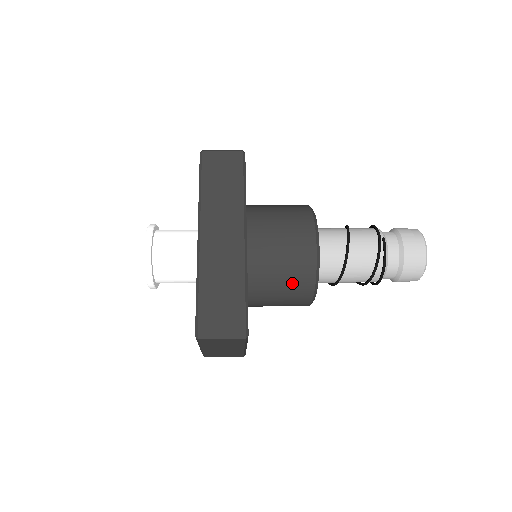
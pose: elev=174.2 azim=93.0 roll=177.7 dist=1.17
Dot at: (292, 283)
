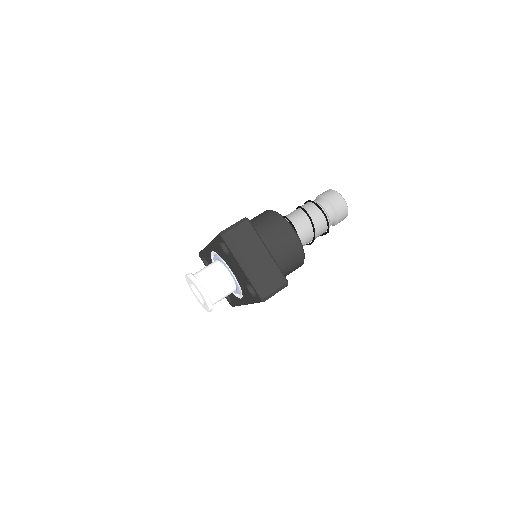
Dot at: occluded
